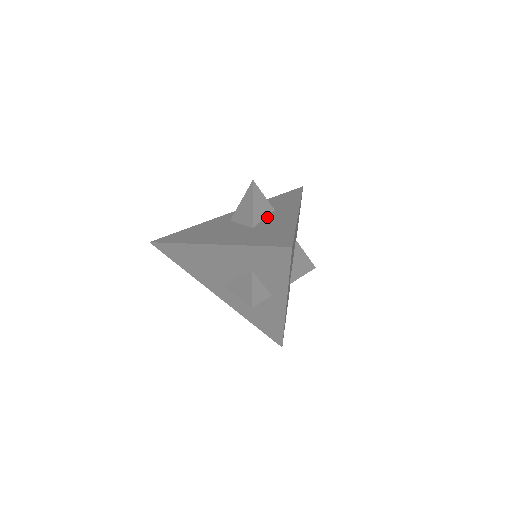
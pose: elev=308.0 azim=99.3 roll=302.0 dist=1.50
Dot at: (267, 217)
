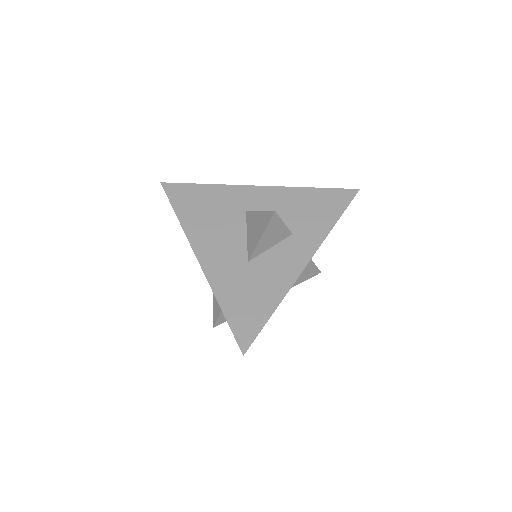
Dot at: (275, 247)
